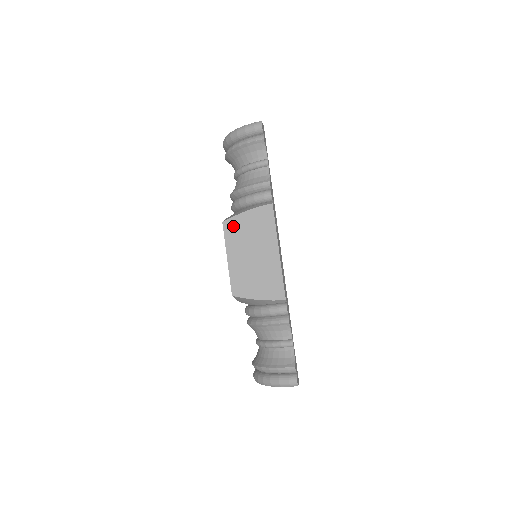
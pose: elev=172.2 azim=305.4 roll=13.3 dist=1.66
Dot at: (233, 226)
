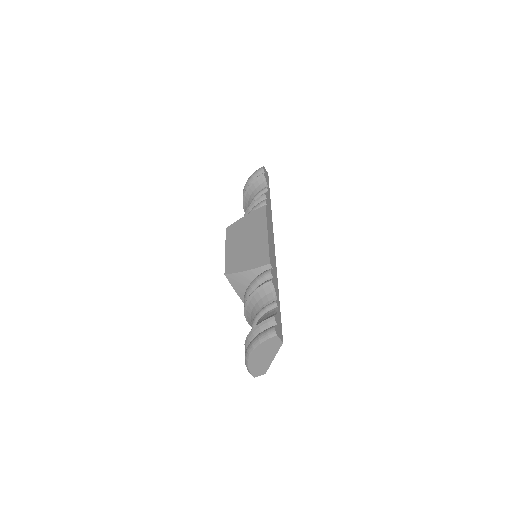
Dot at: (233, 228)
